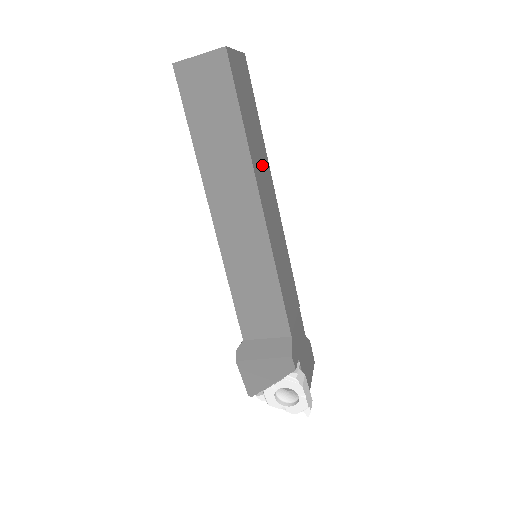
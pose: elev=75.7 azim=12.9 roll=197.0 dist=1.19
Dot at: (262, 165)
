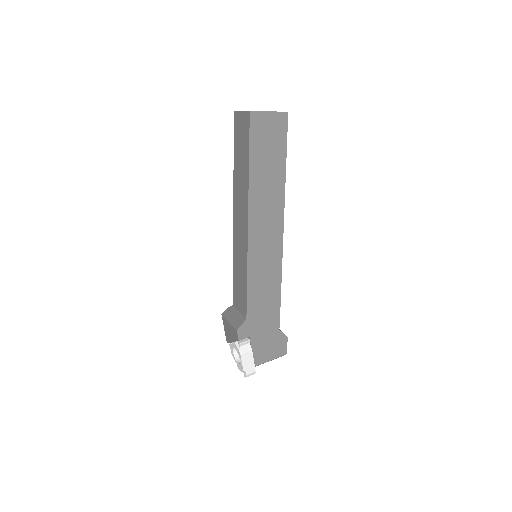
Dot at: (269, 196)
